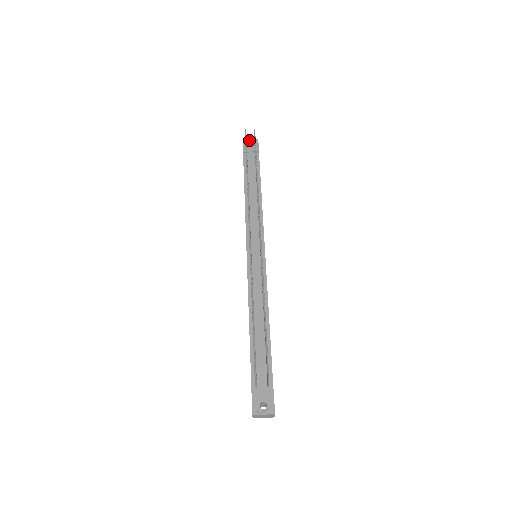
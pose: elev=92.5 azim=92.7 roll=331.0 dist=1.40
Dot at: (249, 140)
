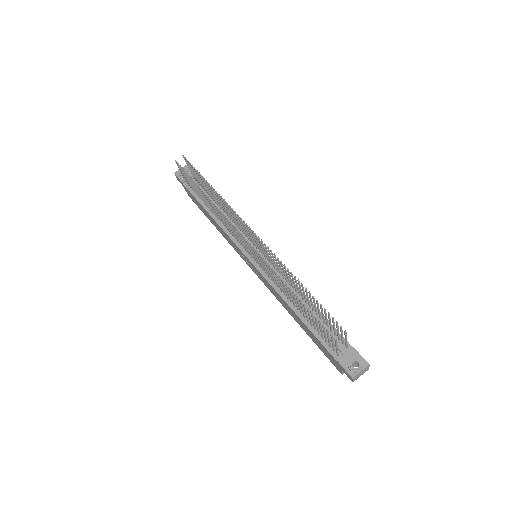
Dot at: occluded
